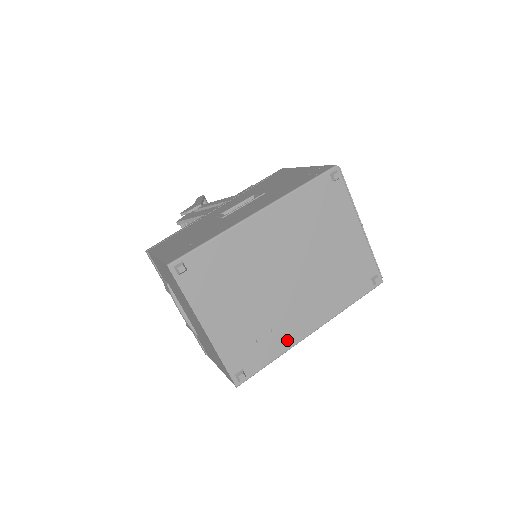
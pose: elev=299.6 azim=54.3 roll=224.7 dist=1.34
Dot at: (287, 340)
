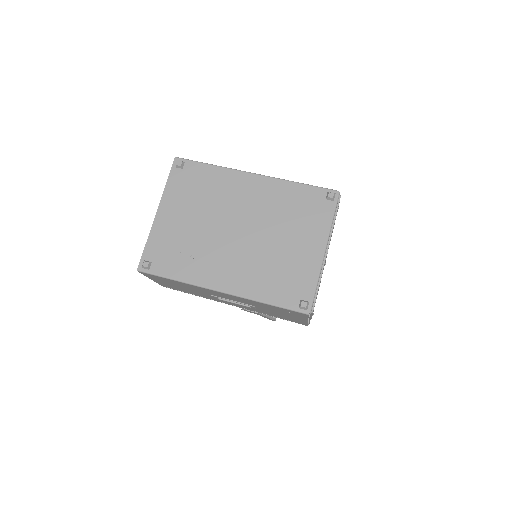
Dot at: (197, 275)
